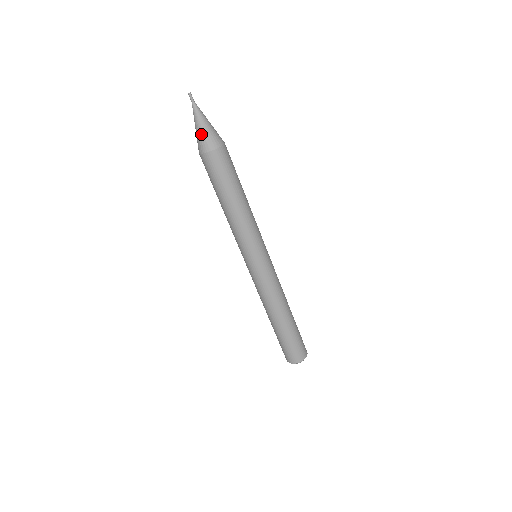
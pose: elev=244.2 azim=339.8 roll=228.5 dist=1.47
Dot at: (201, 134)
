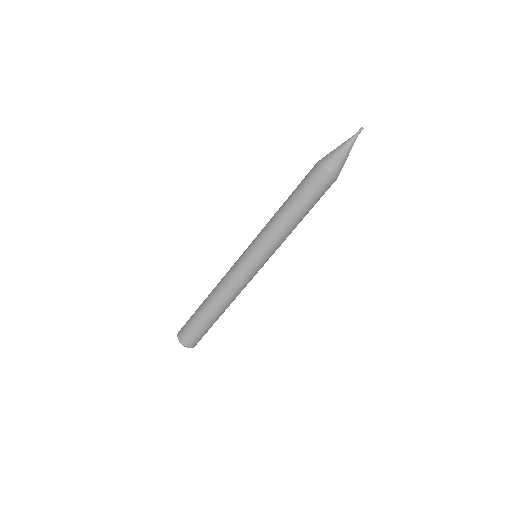
Dot at: (337, 156)
